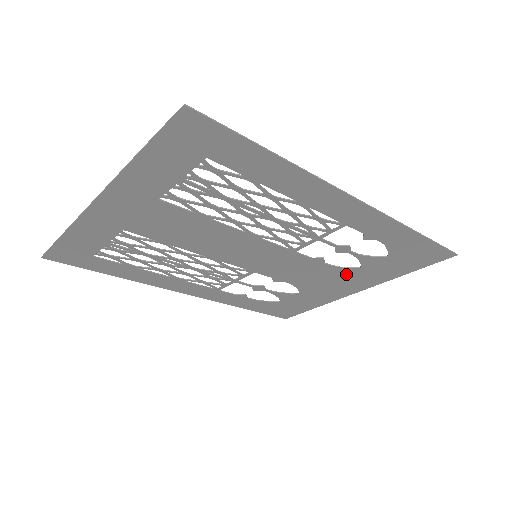
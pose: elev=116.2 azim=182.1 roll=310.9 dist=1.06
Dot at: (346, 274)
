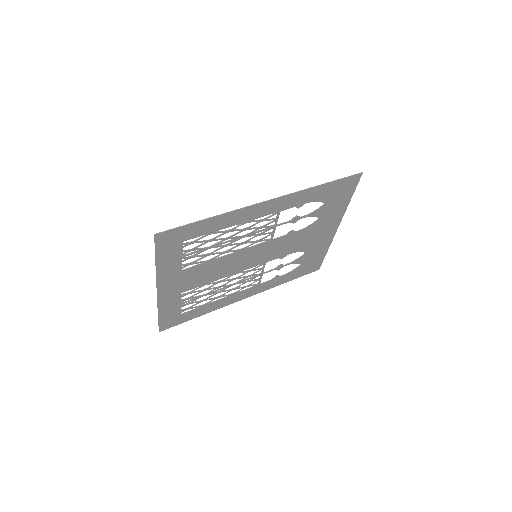
Dot at: (316, 226)
